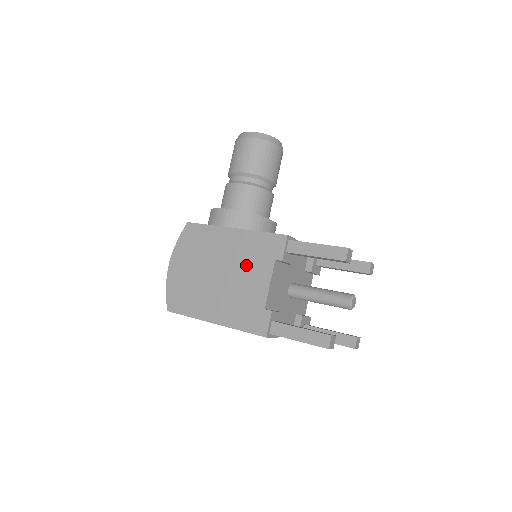
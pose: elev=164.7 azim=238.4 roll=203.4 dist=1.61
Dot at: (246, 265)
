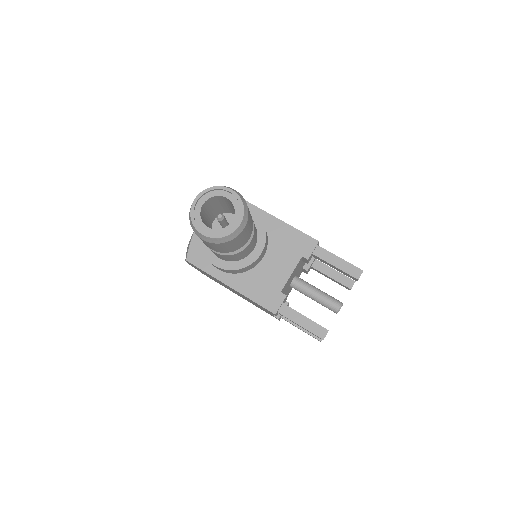
Dot at: occluded
